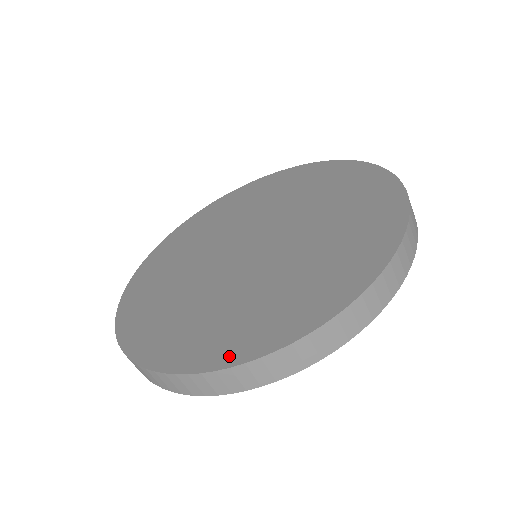
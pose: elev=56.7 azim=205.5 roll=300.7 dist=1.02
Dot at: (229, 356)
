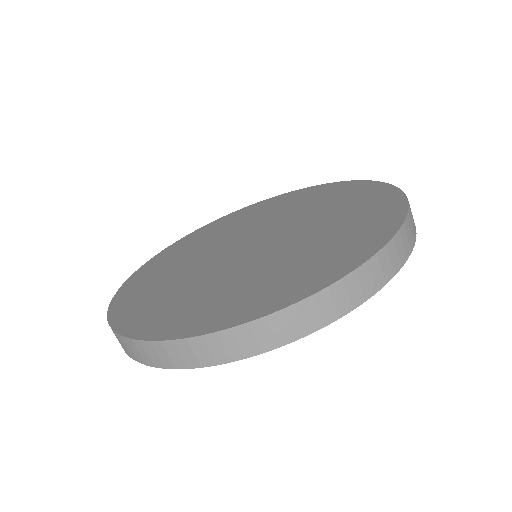
Dot at: (167, 331)
